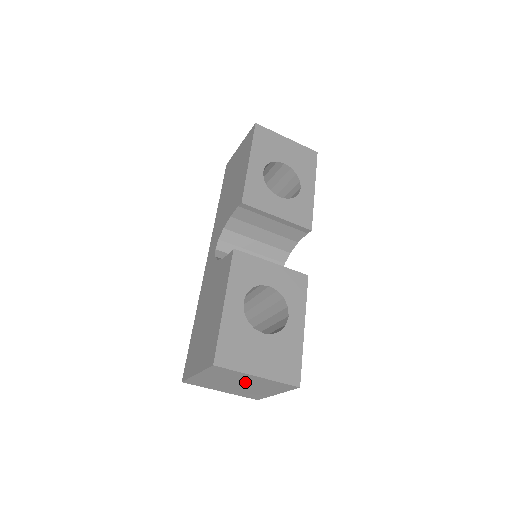
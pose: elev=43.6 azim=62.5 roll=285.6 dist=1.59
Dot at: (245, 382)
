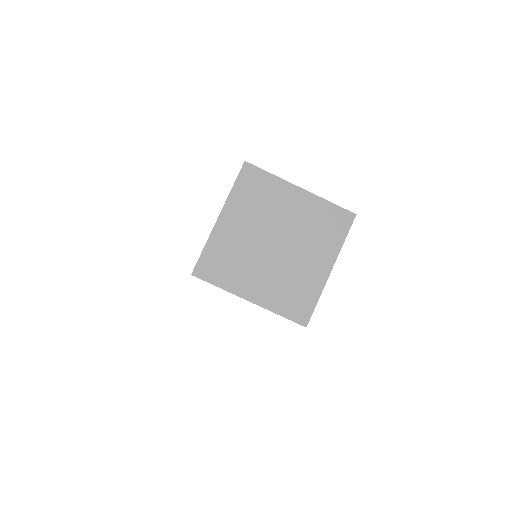
Dot at: (285, 225)
